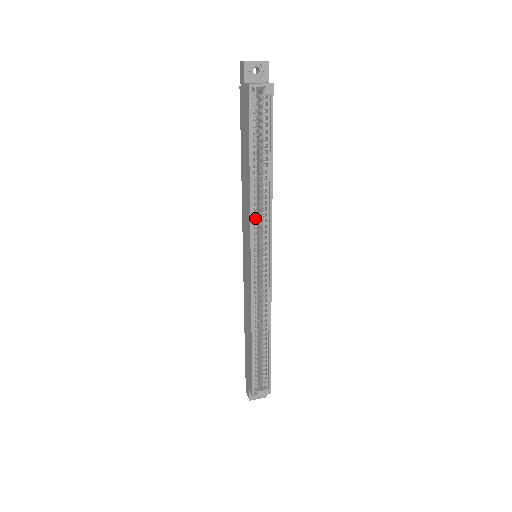
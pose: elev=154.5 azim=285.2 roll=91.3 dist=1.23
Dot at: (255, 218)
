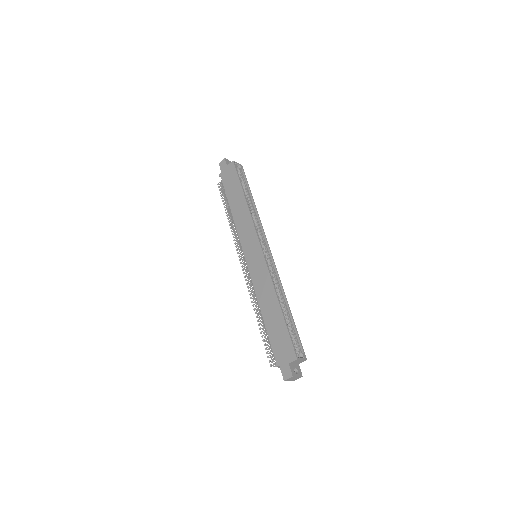
Dot at: occluded
